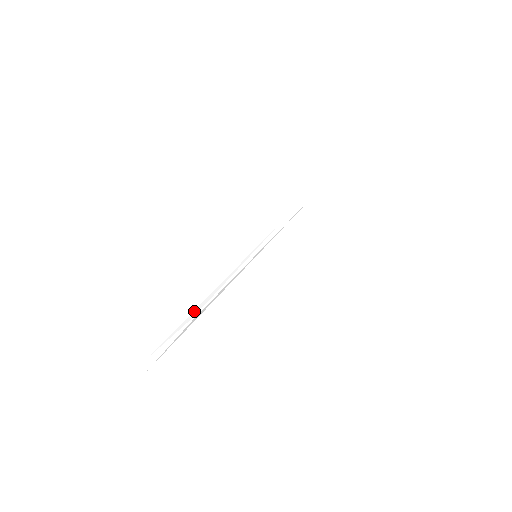
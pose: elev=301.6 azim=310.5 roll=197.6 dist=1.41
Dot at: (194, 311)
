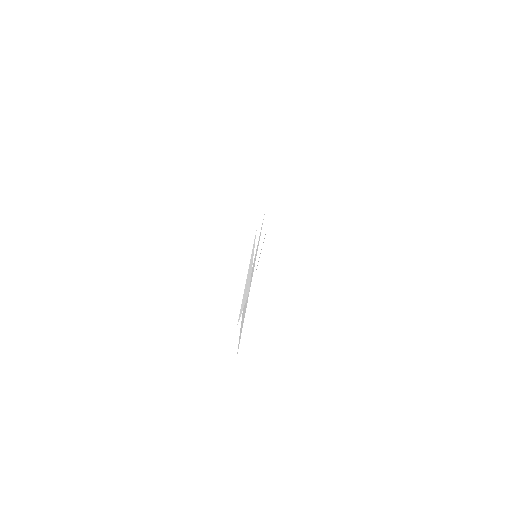
Dot at: (245, 289)
